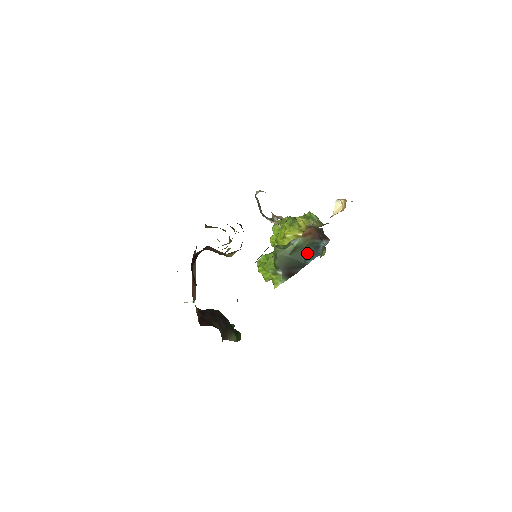
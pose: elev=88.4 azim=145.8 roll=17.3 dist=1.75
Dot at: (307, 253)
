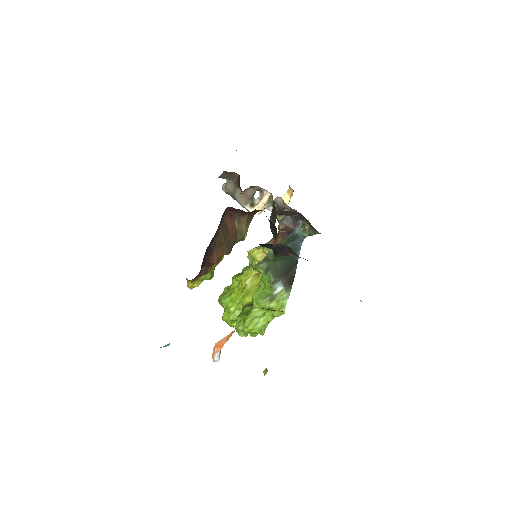
Dot at: occluded
